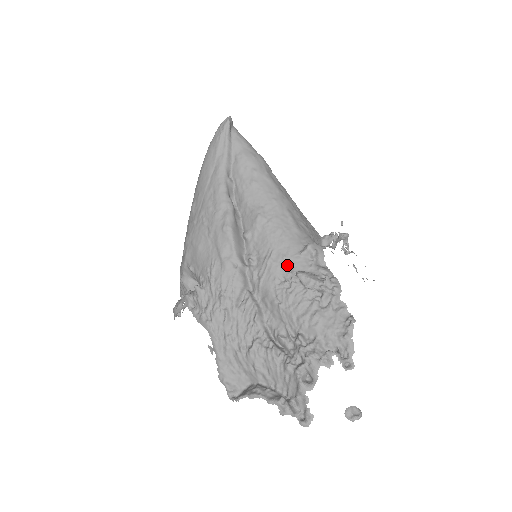
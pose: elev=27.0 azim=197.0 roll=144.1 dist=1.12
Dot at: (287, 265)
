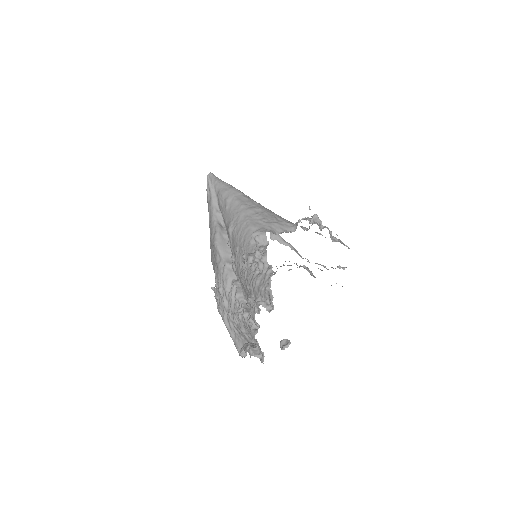
Dot at: (244, 253)
